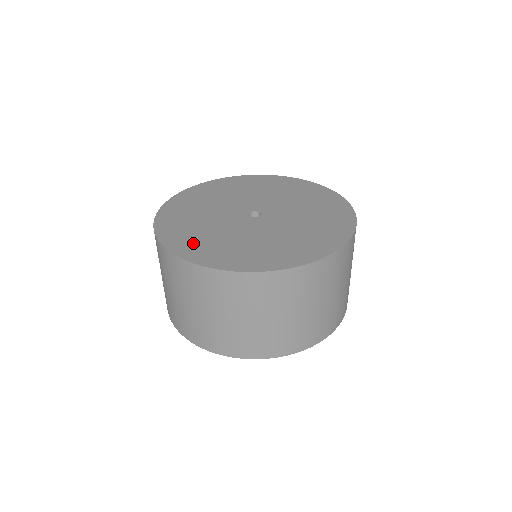
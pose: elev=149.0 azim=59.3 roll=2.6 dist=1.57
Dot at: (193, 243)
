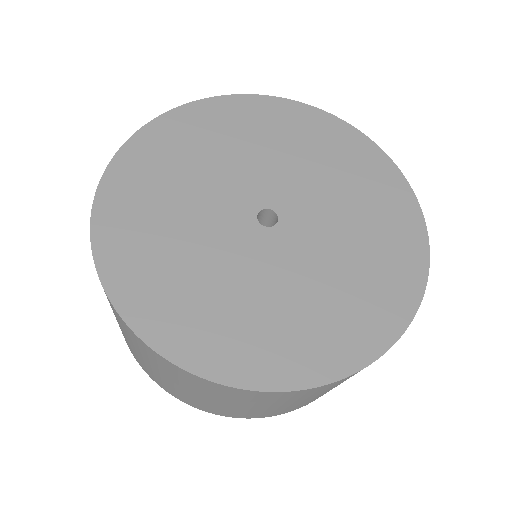
Dot at: (272, 346)
